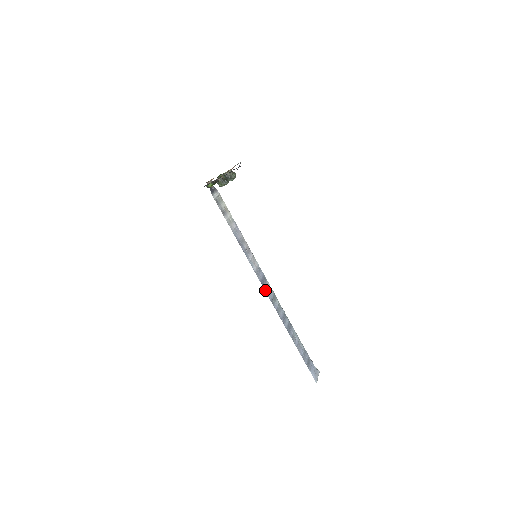
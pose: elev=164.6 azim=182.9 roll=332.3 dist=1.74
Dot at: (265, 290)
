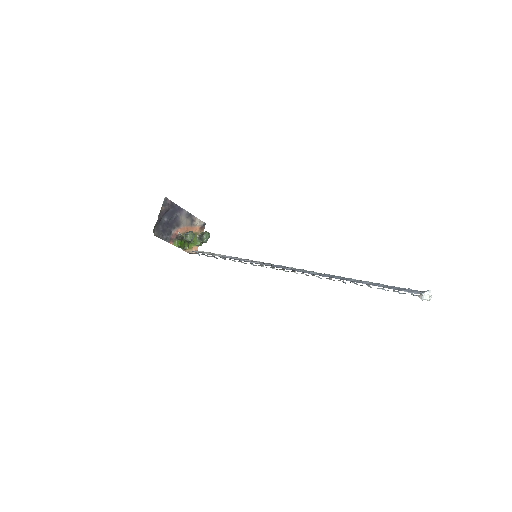
Dot at: occluded
